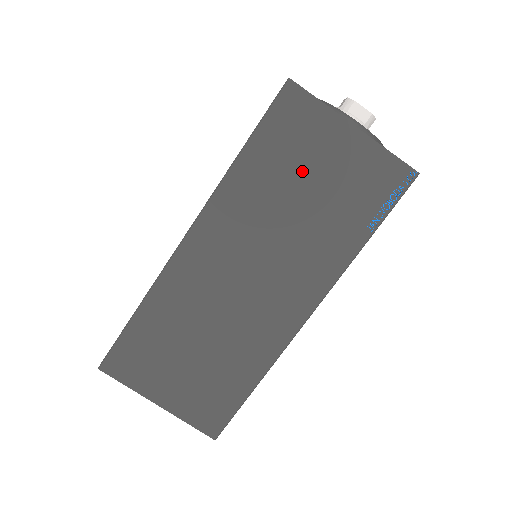
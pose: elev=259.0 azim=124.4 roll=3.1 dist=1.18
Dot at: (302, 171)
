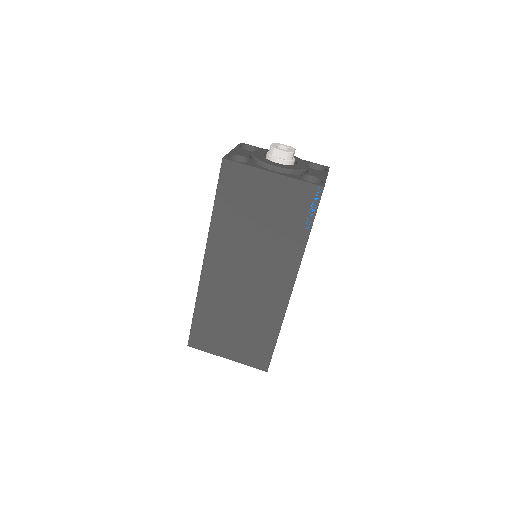
Dot at: (252, 208)
